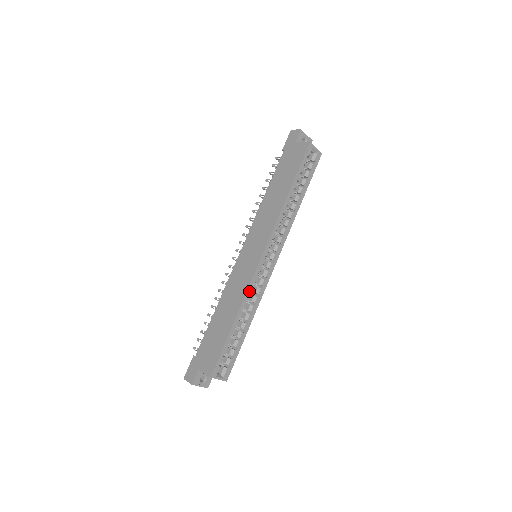
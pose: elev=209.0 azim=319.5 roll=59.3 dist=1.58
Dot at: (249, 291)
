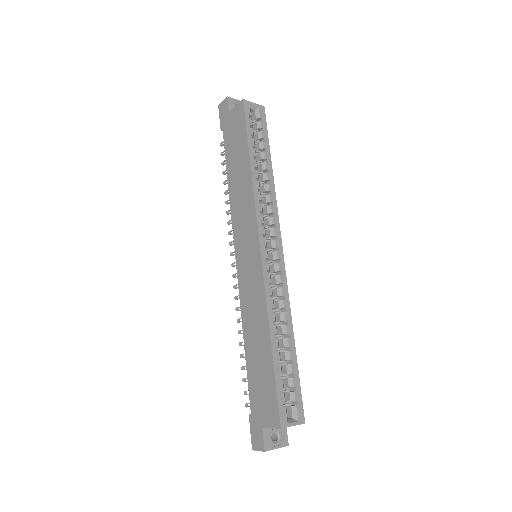
Dot at: (268, 297)
